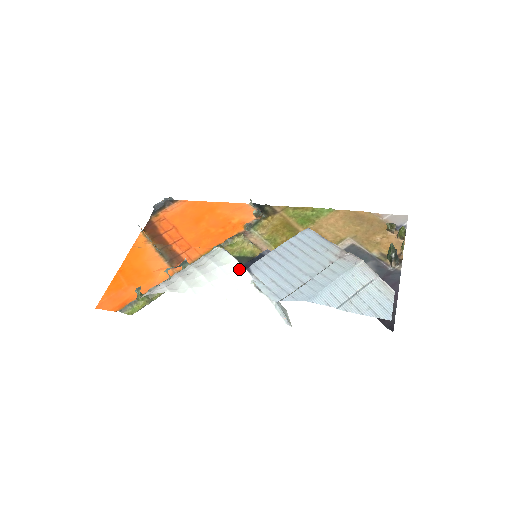
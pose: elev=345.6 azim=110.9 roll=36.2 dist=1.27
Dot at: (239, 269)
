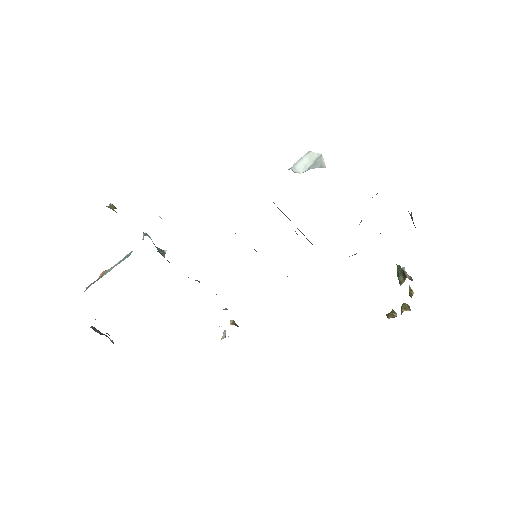
Dot at: occluded
